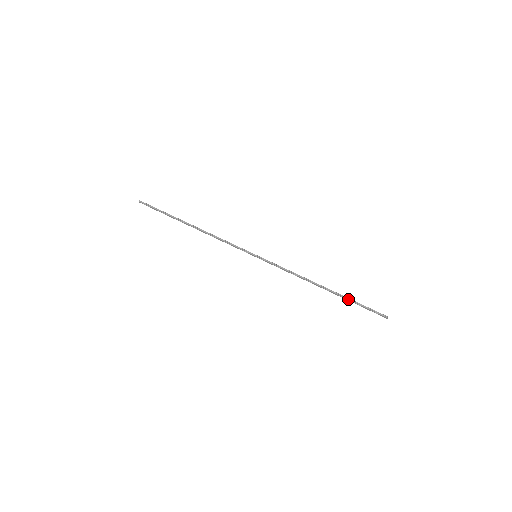
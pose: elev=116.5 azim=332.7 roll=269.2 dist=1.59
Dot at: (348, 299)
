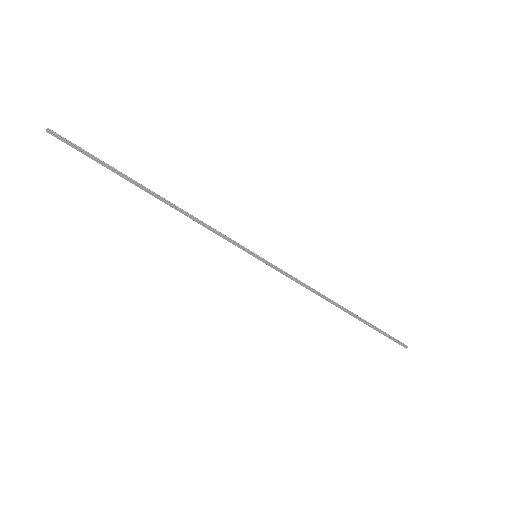
Dot at: (369, 323)
